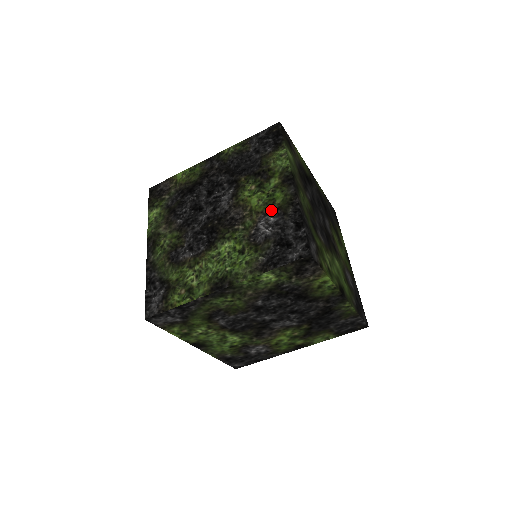
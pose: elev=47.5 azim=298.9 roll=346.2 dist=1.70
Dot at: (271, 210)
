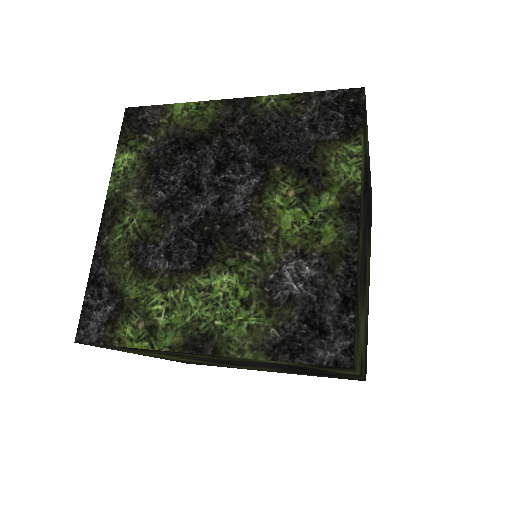
Dot at: (310, 252)
